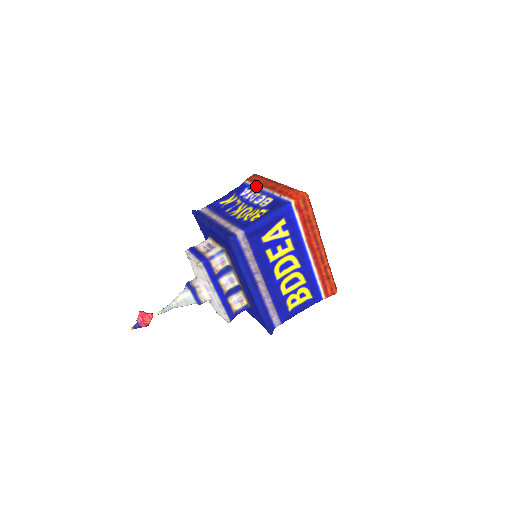
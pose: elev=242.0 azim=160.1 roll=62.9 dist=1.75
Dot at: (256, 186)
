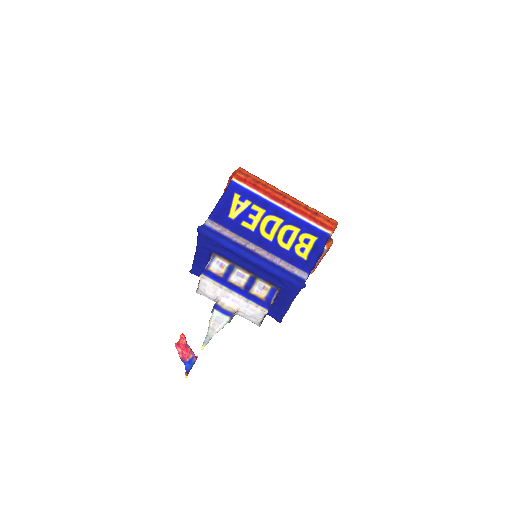
Dot at: occluded
